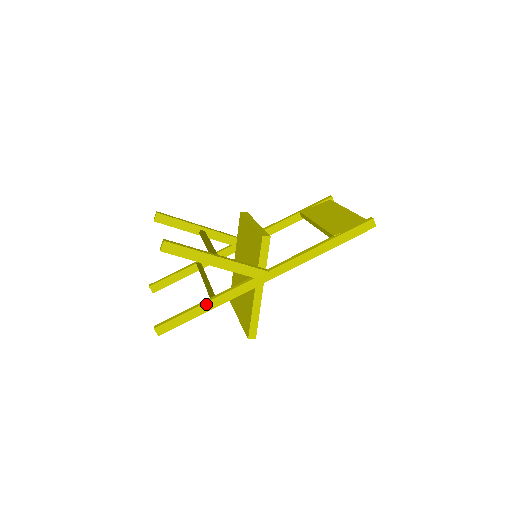
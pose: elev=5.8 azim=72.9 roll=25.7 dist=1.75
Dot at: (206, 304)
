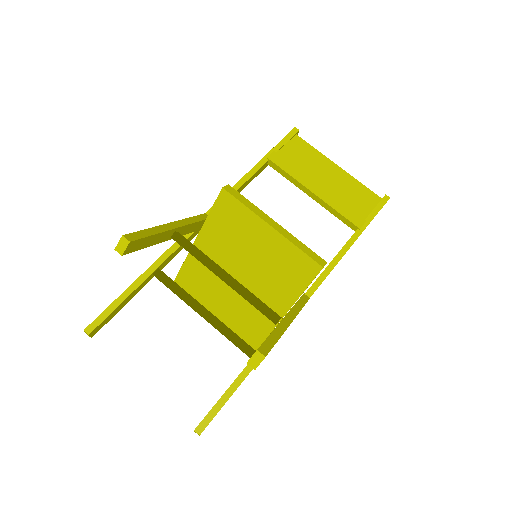
Dot at: (252, 369)
